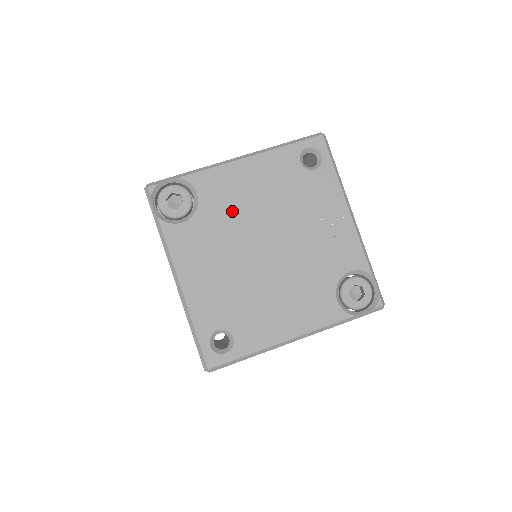
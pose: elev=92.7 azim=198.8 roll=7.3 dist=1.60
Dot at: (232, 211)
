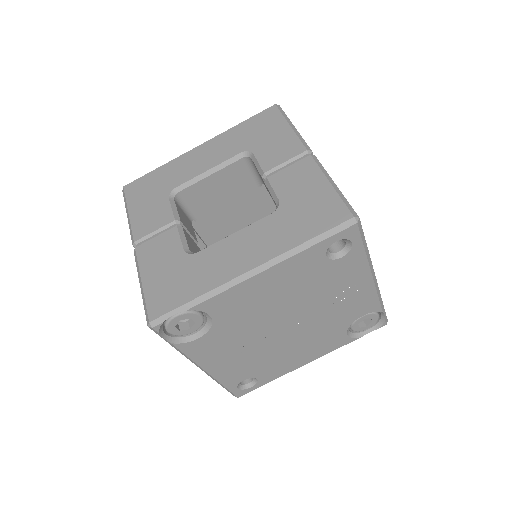
Dot at: (250, 315)
